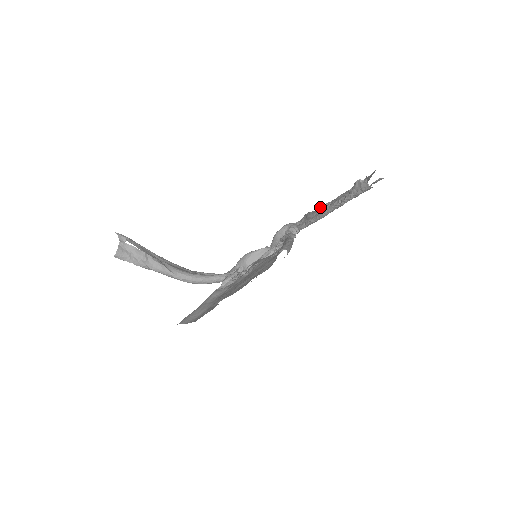
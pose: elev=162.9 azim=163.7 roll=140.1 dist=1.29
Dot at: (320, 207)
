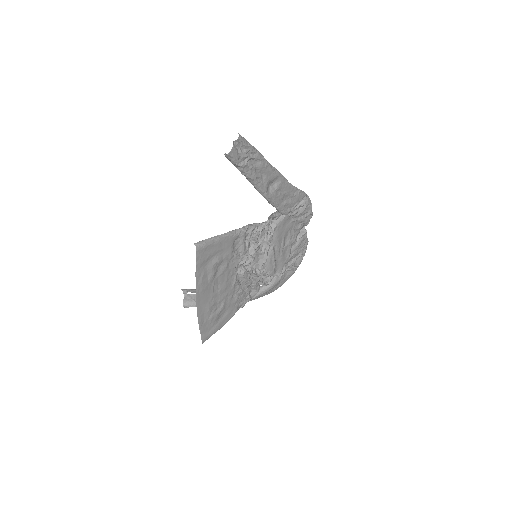
Dot at: occluded
